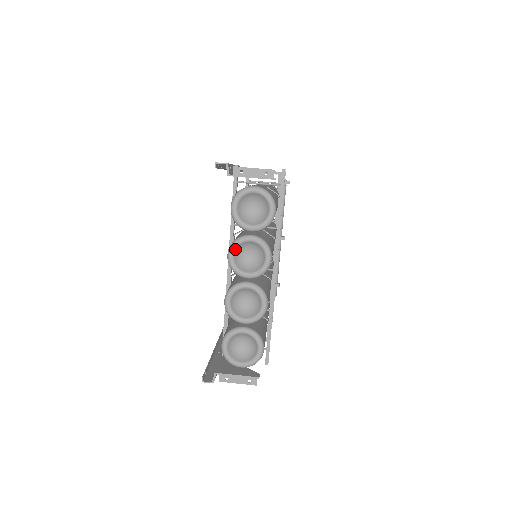
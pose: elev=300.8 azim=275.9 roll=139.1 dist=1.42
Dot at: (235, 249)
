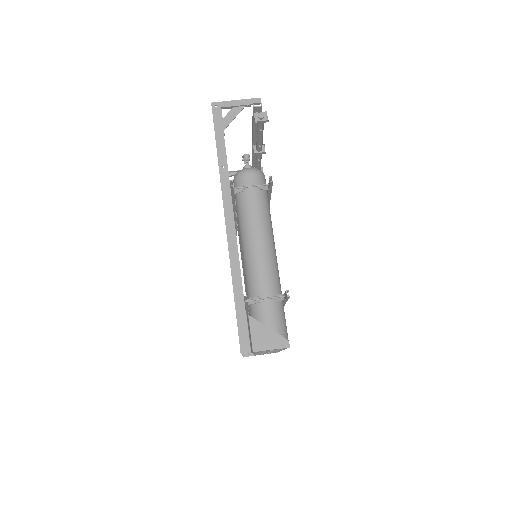
Dot at: (260, 352)
